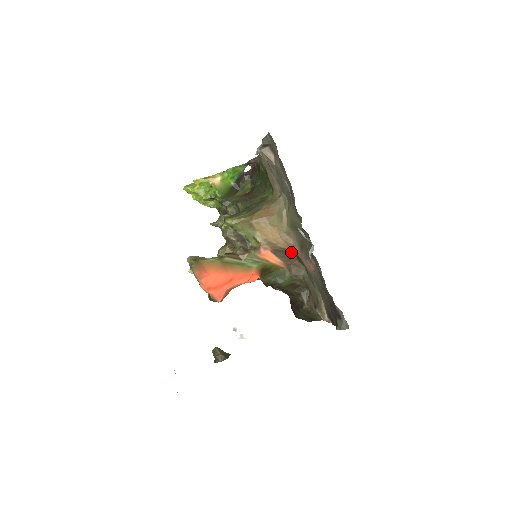
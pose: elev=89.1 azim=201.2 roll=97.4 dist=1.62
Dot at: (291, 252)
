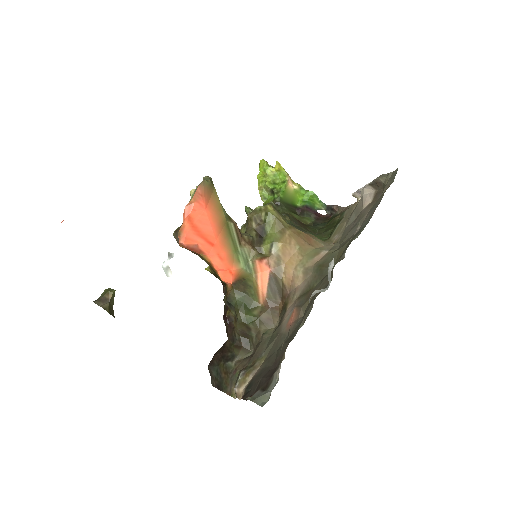
Dot at: (285, 295)
